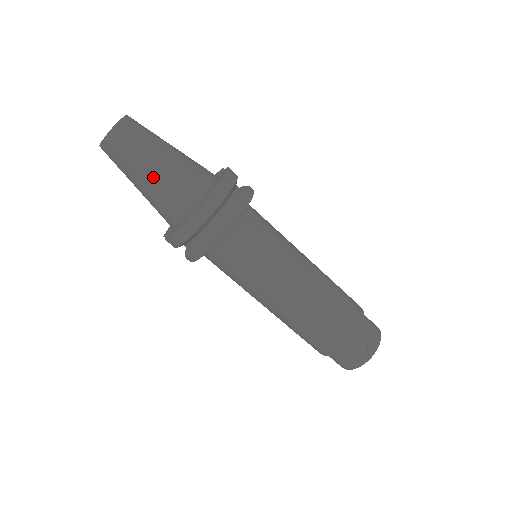
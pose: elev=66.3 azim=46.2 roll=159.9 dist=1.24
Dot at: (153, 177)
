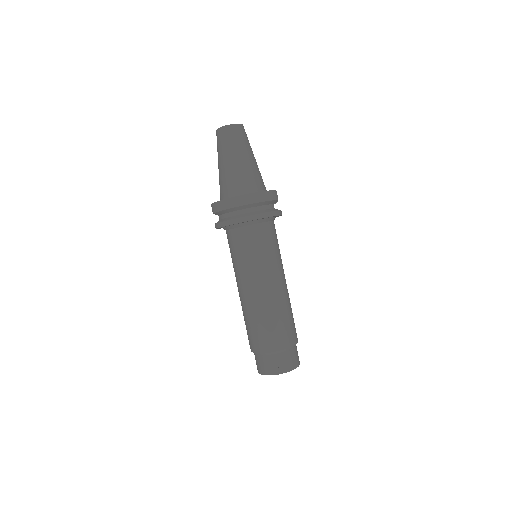
Dot at: (230, 164)
